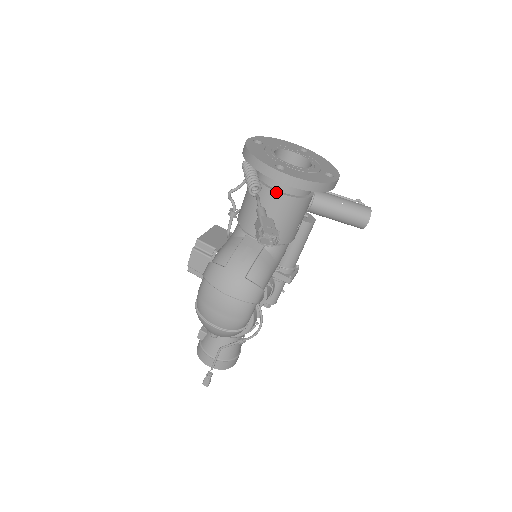
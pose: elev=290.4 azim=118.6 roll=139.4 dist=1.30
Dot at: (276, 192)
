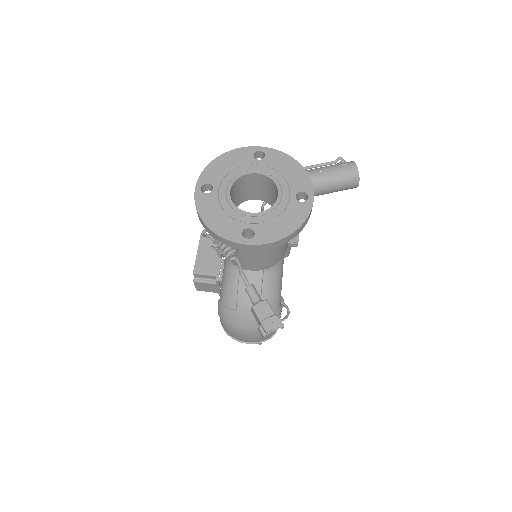
Dot at: occluded
